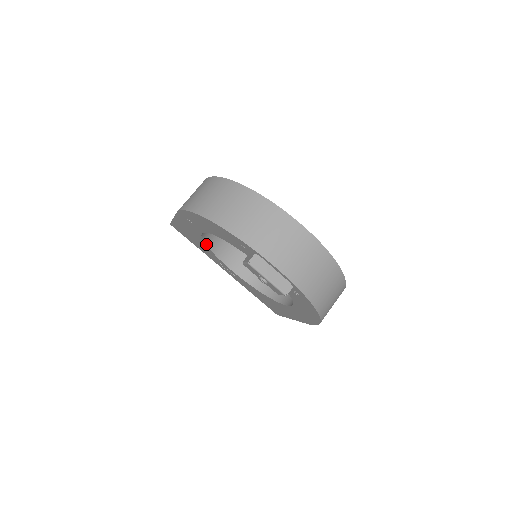
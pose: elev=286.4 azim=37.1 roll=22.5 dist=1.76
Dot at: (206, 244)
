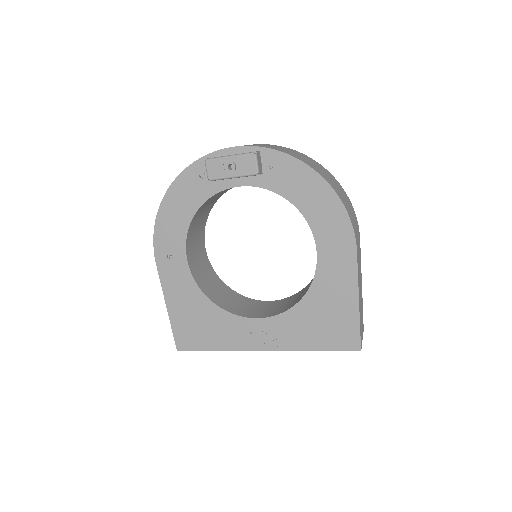
Dot at: (209, 299)
